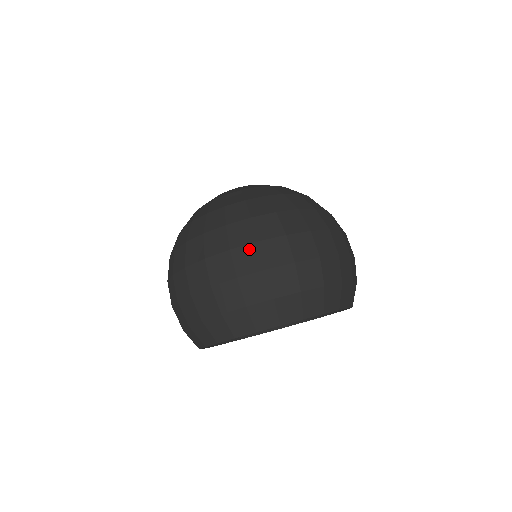
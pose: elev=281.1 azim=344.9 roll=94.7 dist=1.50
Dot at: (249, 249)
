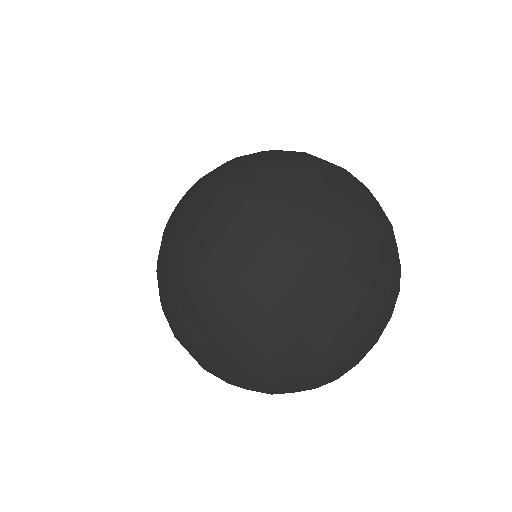
Dot at: (317, 319)
